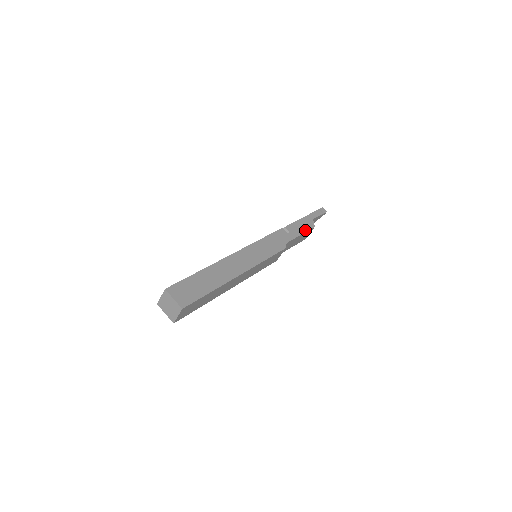
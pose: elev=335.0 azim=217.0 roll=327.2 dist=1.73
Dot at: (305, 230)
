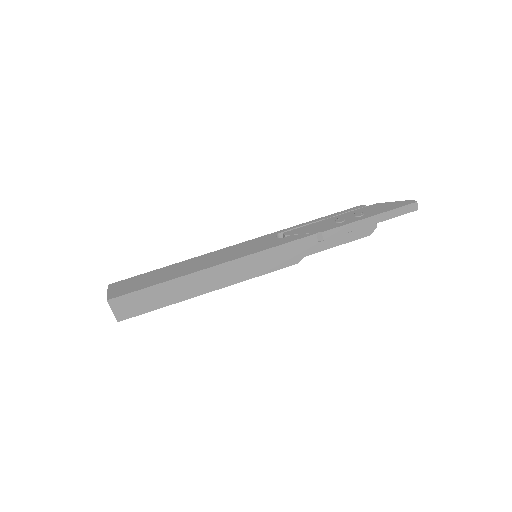
Dot at: (350, 239)
